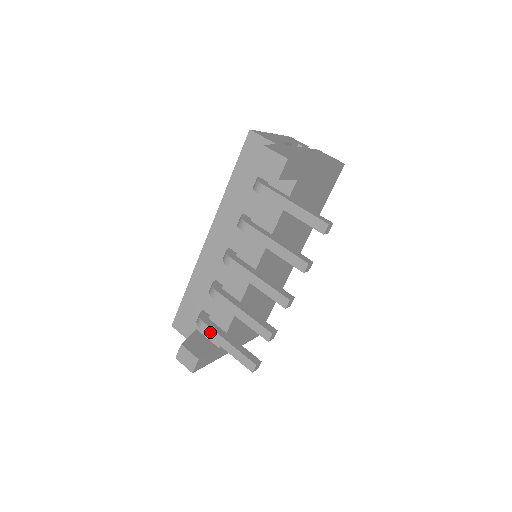
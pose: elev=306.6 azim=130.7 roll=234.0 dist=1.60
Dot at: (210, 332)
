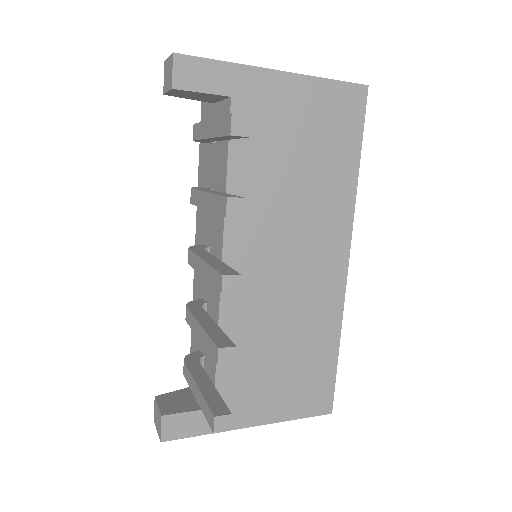
Dot at: (187, 375)
